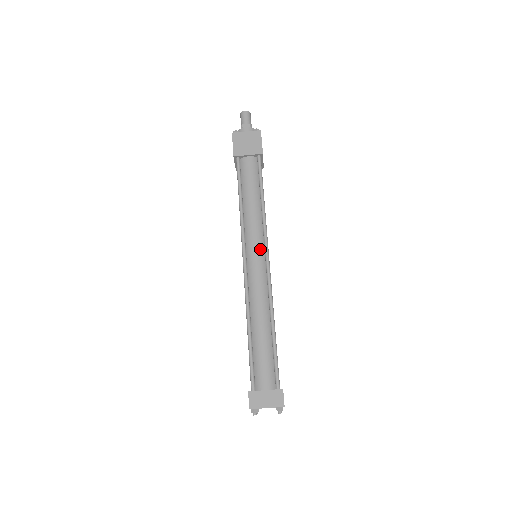
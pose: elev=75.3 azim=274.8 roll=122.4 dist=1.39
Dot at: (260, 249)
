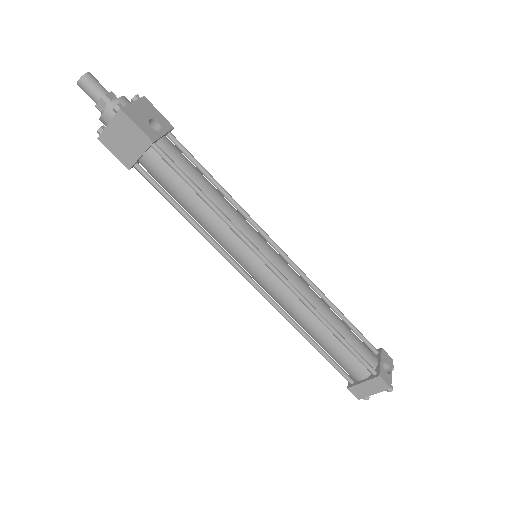
Dot at: (253, 259)
